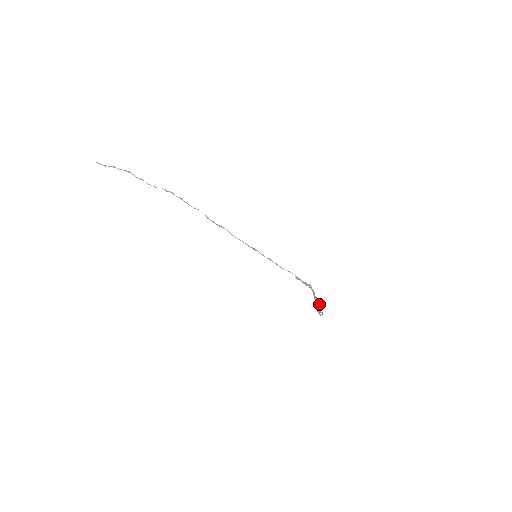
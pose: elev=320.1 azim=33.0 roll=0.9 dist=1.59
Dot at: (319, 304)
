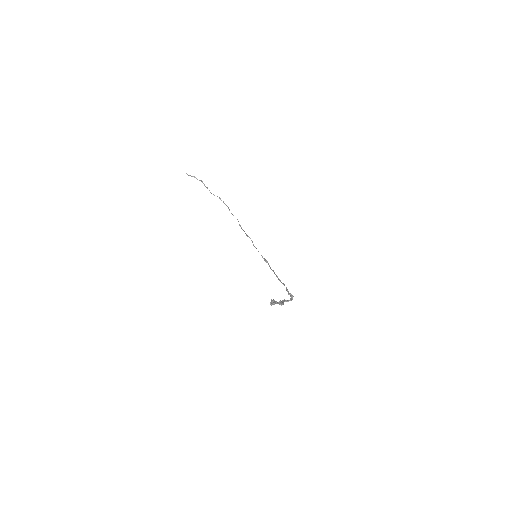
Dot at: (282, 303)
